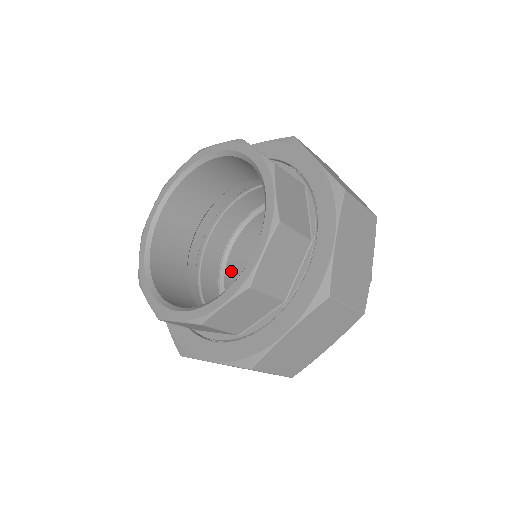
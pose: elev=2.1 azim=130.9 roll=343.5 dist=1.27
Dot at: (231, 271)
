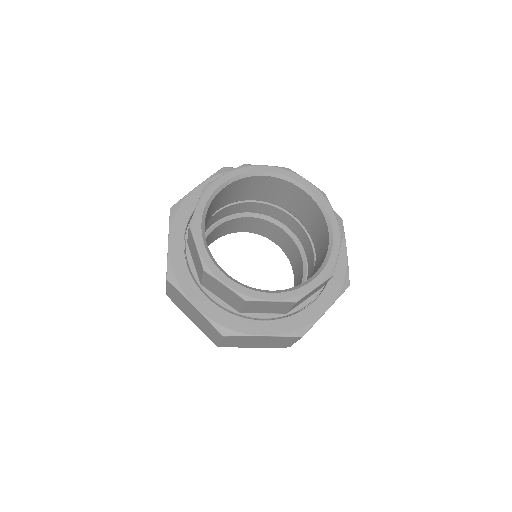
Dot at: occluded
